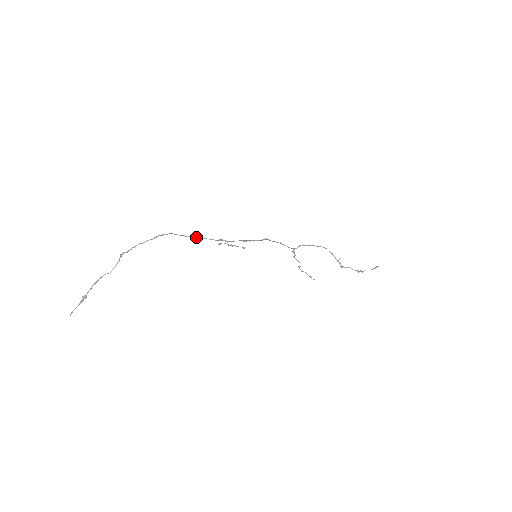
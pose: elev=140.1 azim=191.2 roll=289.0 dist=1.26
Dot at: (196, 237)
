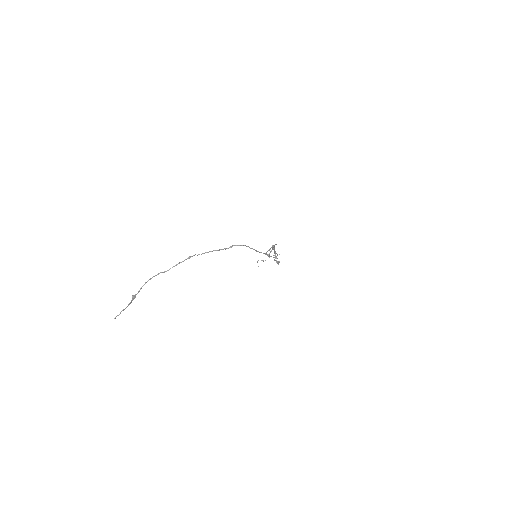
Dot at: occluded
